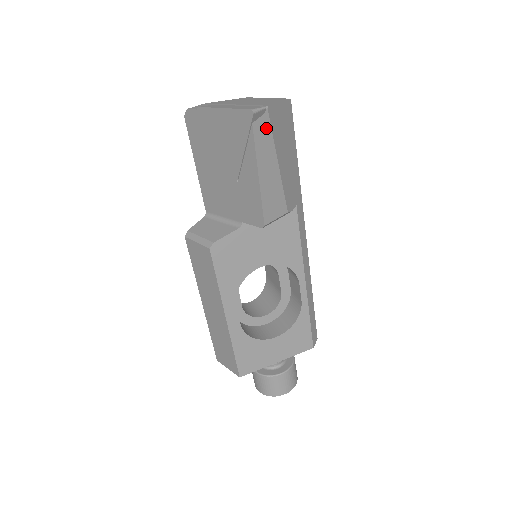
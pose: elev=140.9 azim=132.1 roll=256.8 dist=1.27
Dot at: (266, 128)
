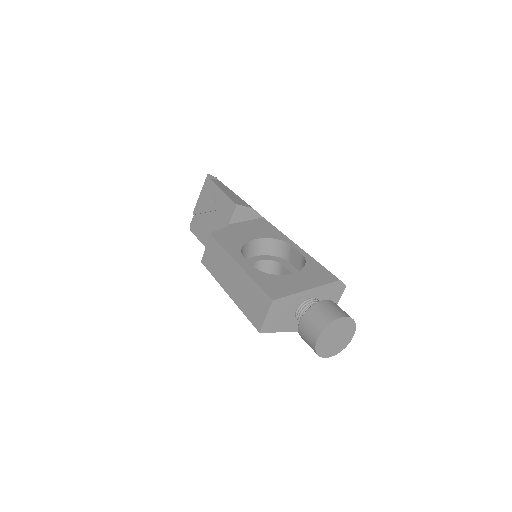
Dot at: (220, 183)
